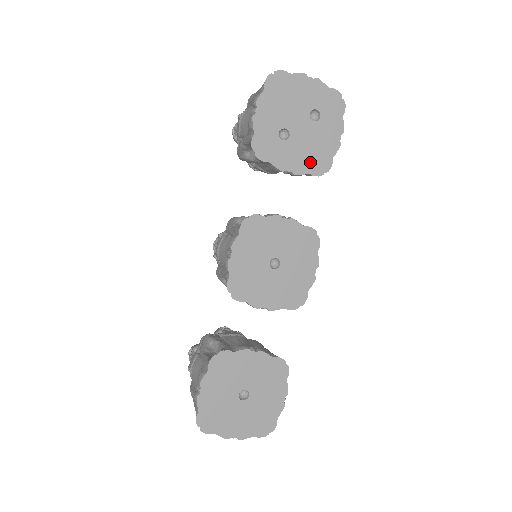
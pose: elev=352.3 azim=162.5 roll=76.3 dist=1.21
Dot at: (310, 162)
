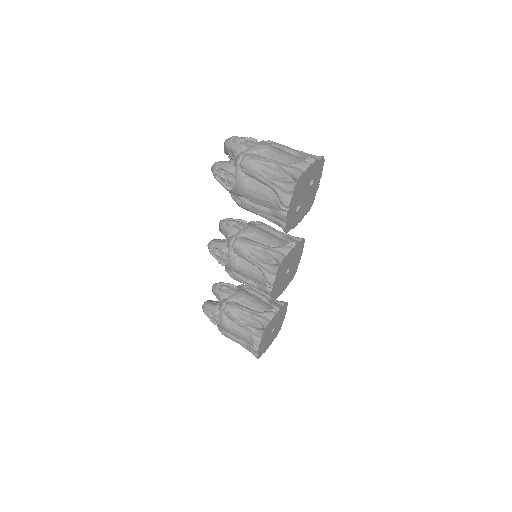
Dot at: (306, 209)
